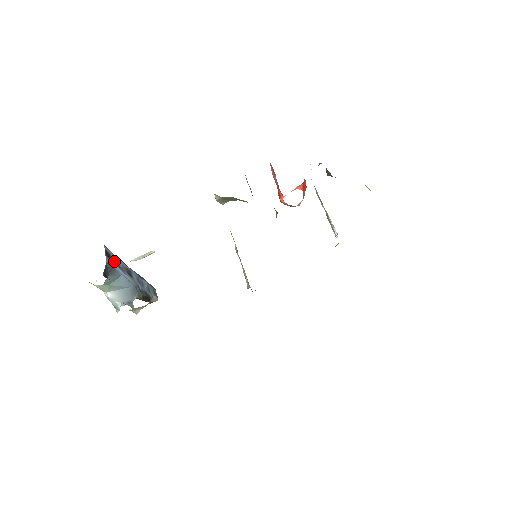
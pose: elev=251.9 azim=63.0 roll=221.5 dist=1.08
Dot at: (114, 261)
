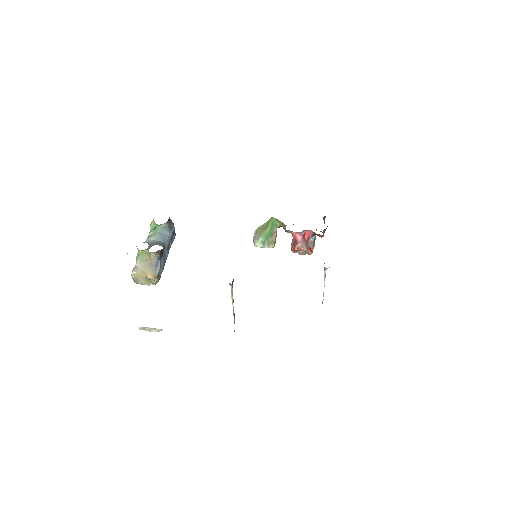
Dot at: (172, 236)
